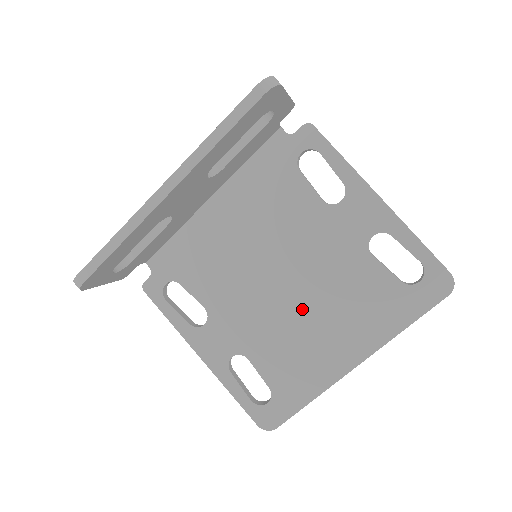
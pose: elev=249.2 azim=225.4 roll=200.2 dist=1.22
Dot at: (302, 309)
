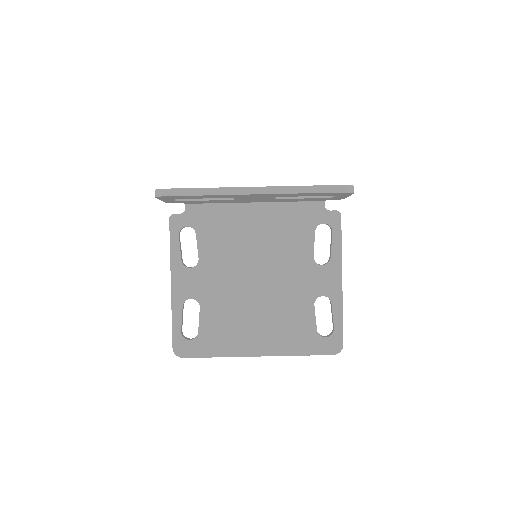
Dot at: (254, 304)
